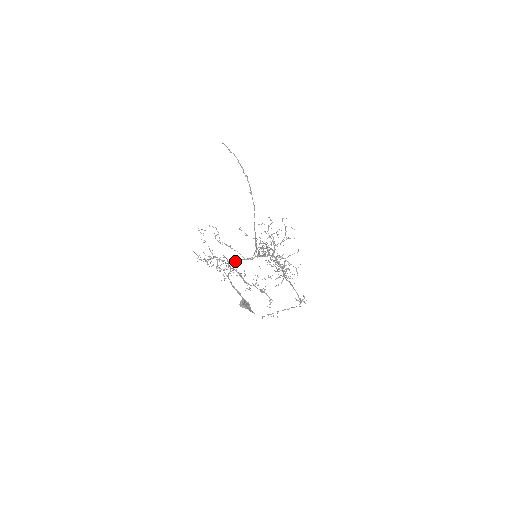
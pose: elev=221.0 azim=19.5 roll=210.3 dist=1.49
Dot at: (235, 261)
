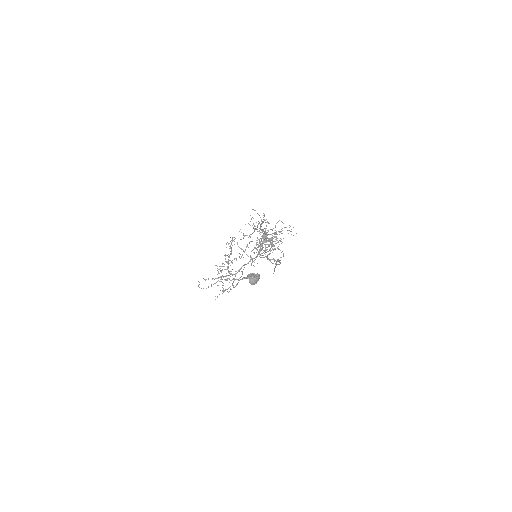
Dot at: (238, 270)
